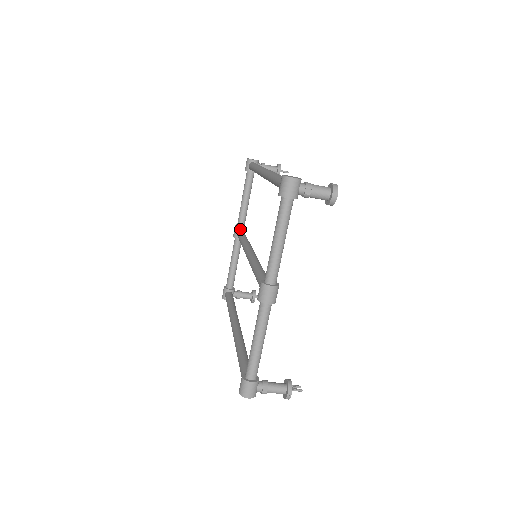
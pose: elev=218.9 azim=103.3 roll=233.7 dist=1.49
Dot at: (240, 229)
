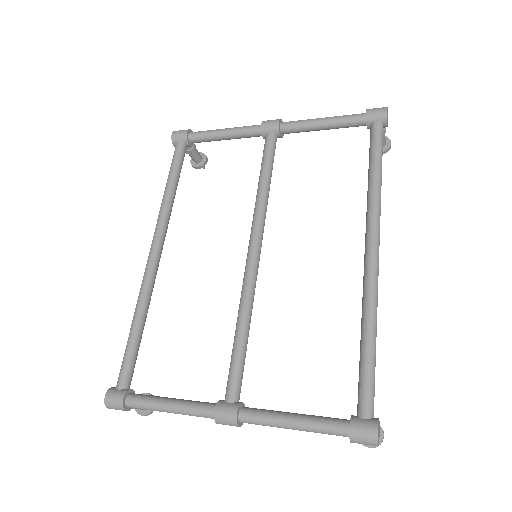
Dot at: (277, 136)
